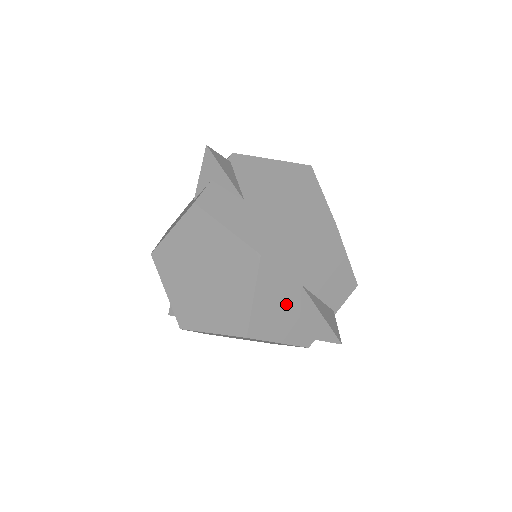
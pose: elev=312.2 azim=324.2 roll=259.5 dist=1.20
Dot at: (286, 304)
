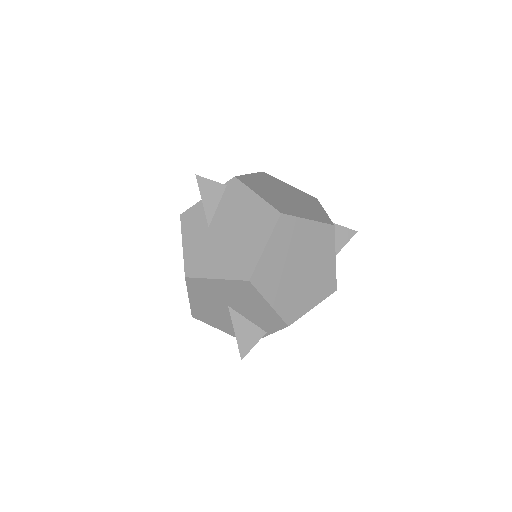
Dot at: (218, 311)
